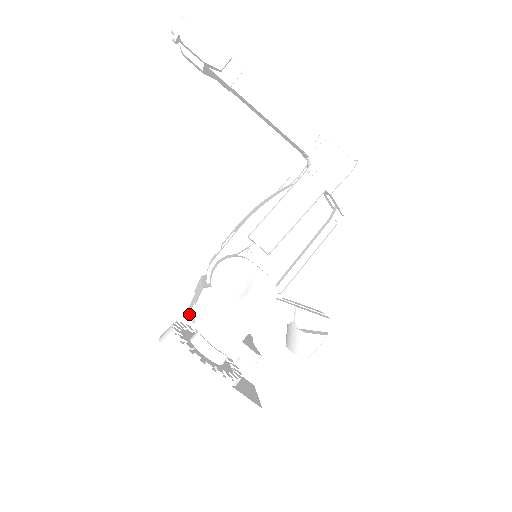
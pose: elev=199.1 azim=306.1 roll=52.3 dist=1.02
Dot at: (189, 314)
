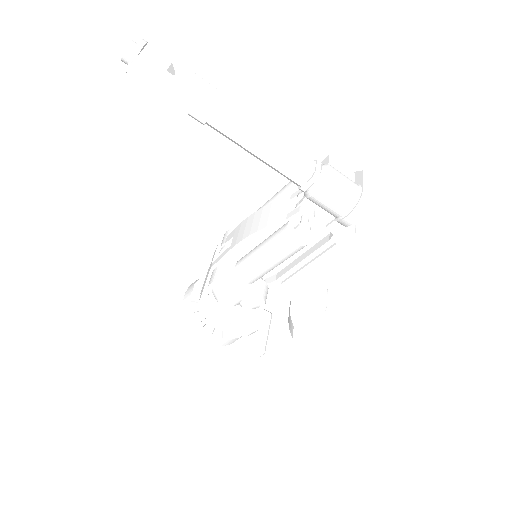
Dot at: occluded
